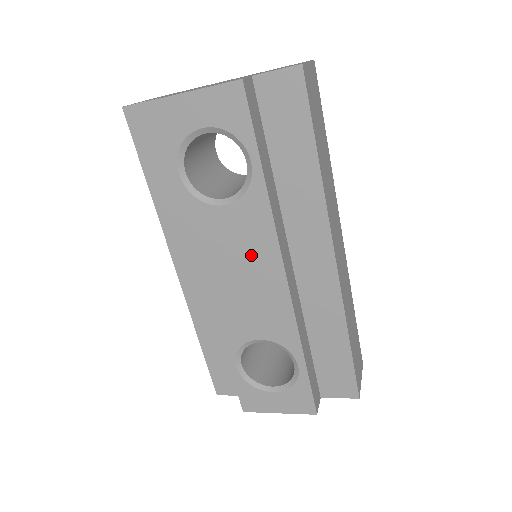
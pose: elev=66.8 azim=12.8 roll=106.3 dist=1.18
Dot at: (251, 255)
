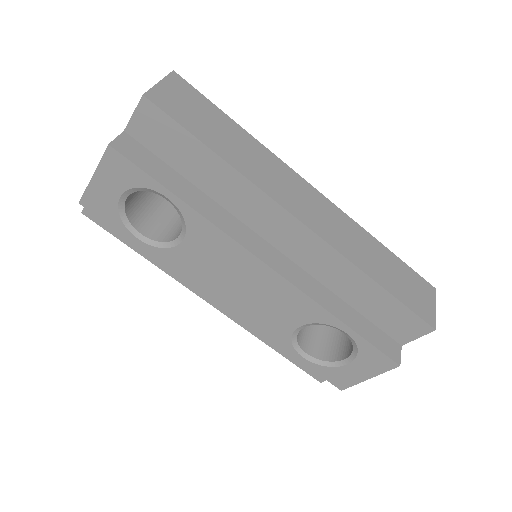
Dot at: (232, 266)
